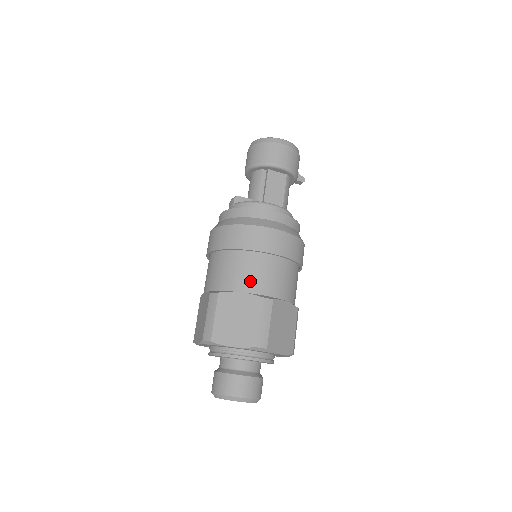
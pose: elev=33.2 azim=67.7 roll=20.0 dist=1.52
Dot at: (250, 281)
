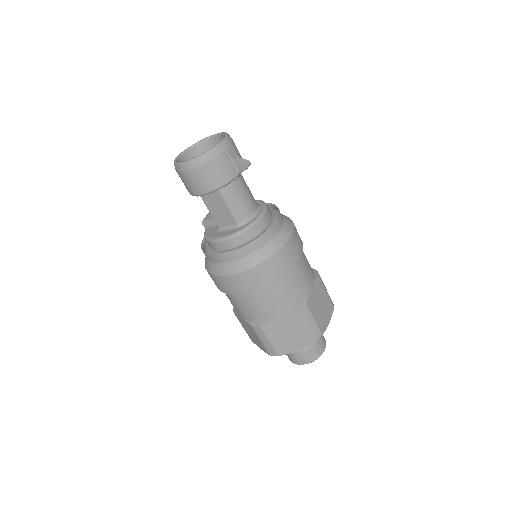
Dot at: (240, 312)
